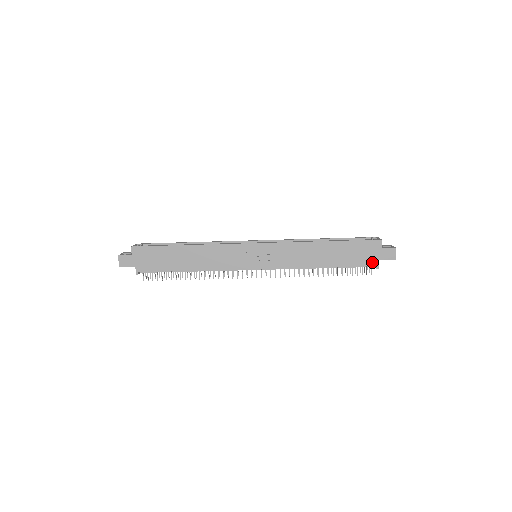
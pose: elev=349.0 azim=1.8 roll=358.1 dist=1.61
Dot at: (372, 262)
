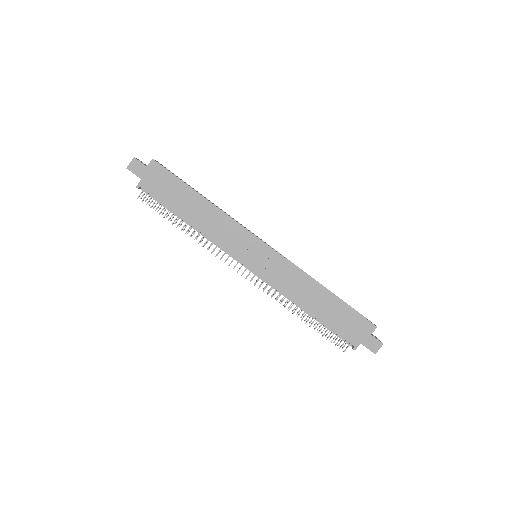
Dot at: (353, 340)
